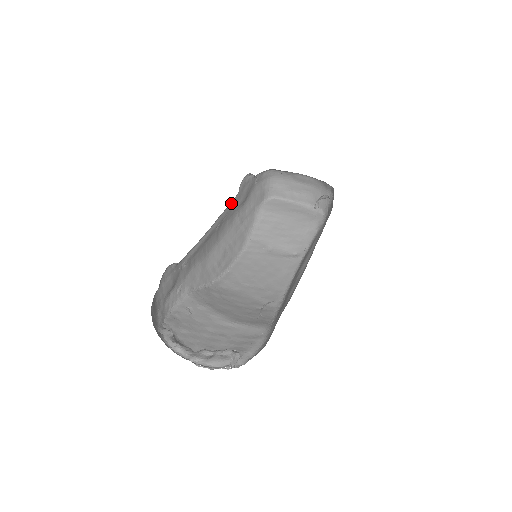
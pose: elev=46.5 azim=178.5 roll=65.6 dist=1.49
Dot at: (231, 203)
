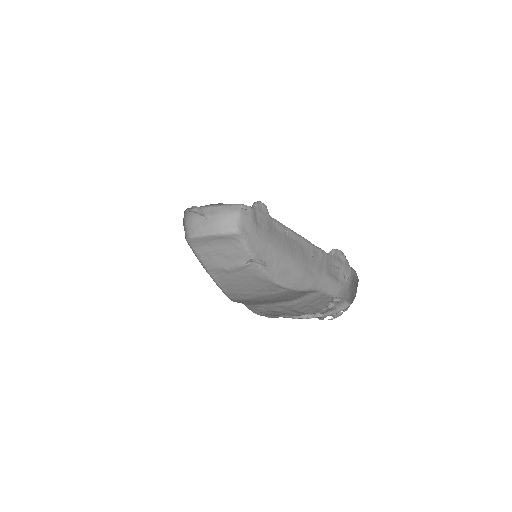
Dot at: occluded
